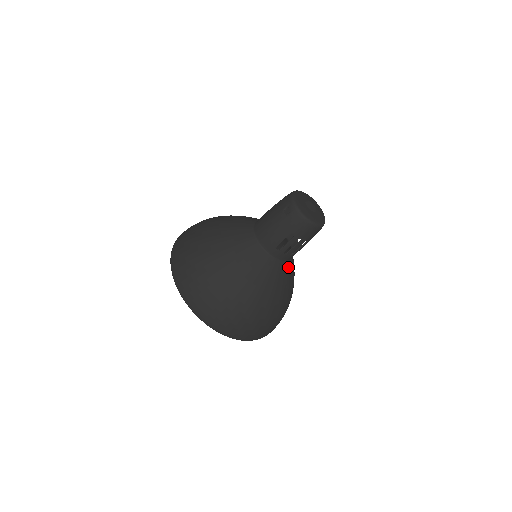
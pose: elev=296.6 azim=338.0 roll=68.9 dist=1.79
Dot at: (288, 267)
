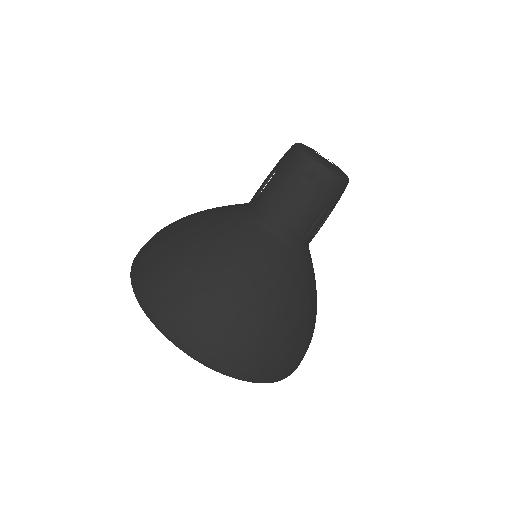
Dot at: occluded
